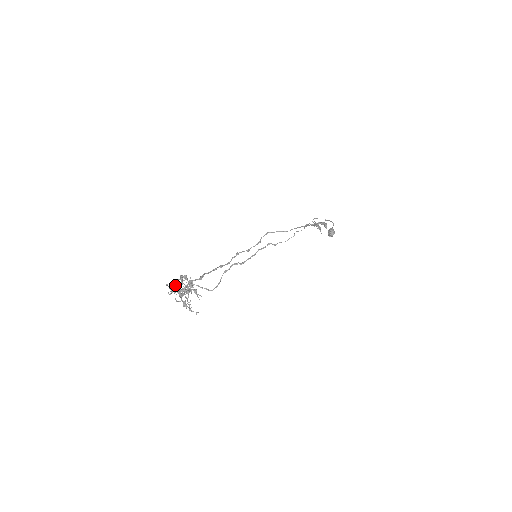
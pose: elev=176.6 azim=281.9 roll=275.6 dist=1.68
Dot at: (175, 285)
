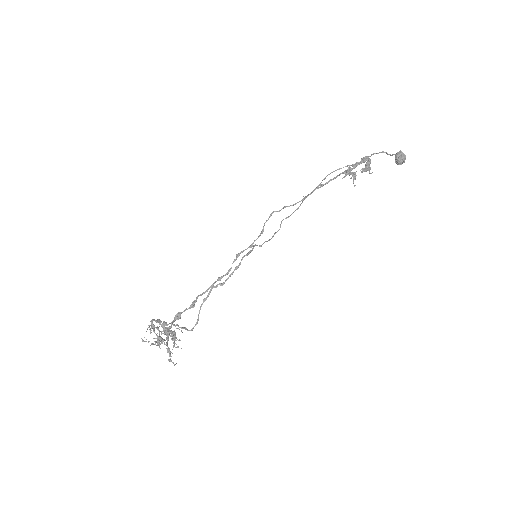
Dot at: (162, 324)
